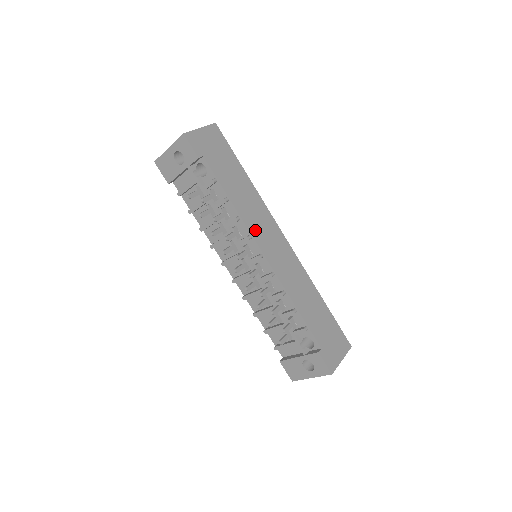
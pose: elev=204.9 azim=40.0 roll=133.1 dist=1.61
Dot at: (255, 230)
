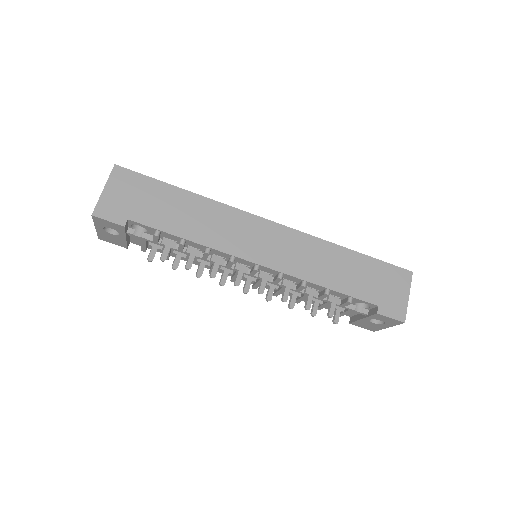
Dot at: (233, 246)
